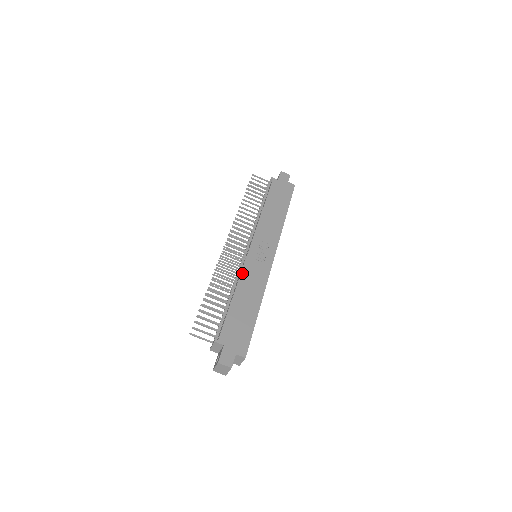
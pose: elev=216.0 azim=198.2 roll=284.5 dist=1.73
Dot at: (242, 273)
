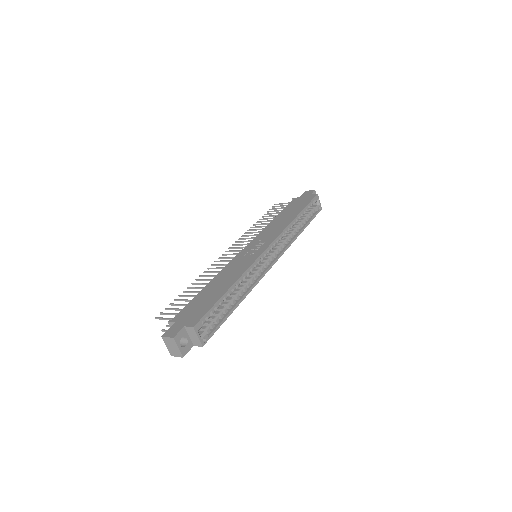
Dot at: (226, 267)
